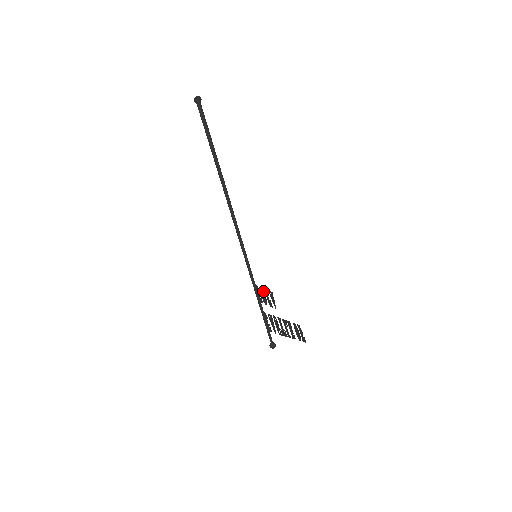
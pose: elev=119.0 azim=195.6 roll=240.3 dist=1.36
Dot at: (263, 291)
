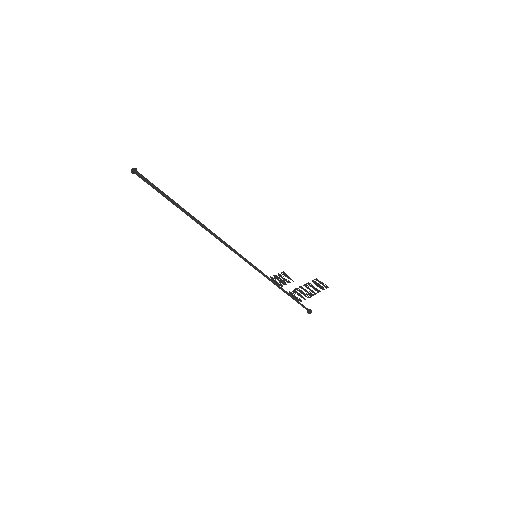
Dot at: (278, 277)
